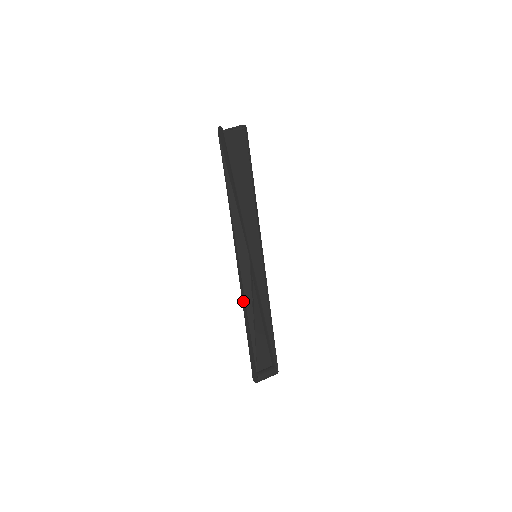
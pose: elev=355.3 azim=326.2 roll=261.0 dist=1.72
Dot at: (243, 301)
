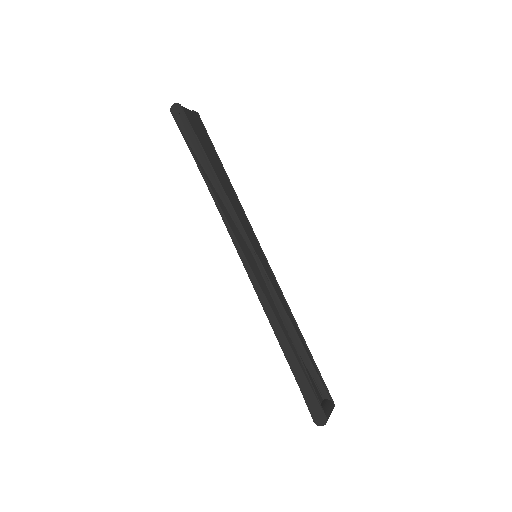
Dot at: (268, 312)
